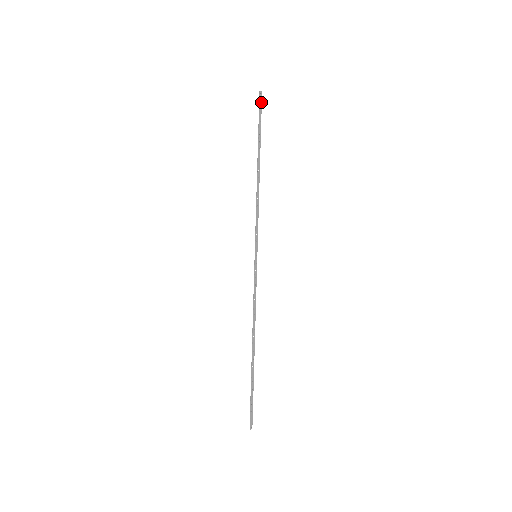
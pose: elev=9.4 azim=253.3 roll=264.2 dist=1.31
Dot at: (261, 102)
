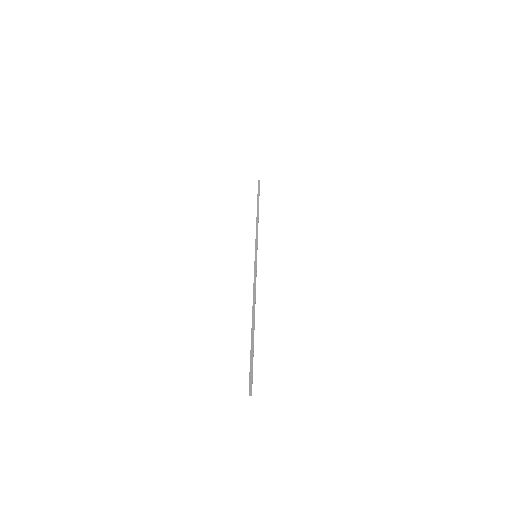
Dot at: (259, 184)
